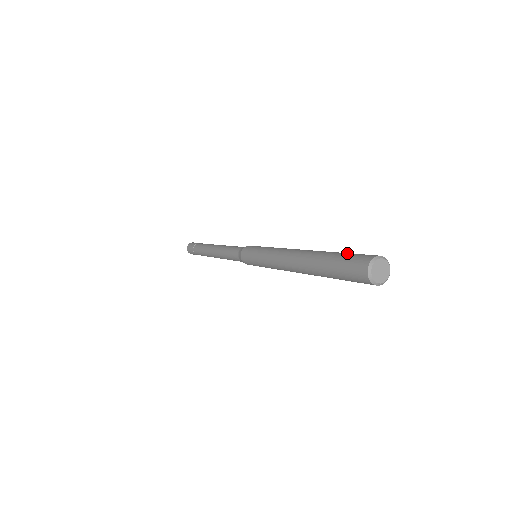
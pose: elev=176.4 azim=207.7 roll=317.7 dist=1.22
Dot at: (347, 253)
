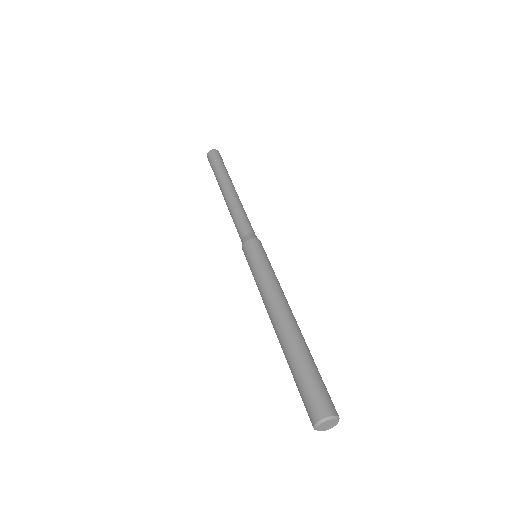
Dot at: (304, 381)
